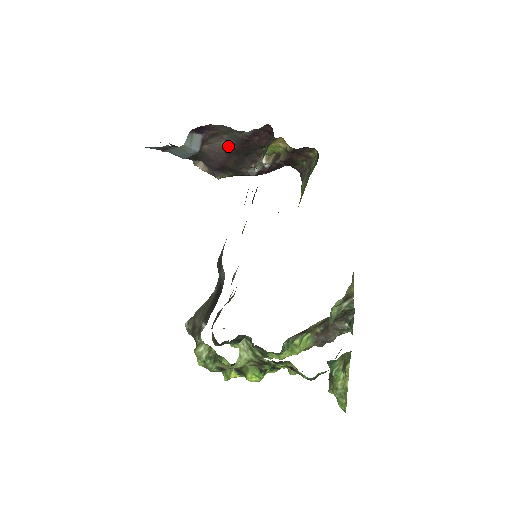
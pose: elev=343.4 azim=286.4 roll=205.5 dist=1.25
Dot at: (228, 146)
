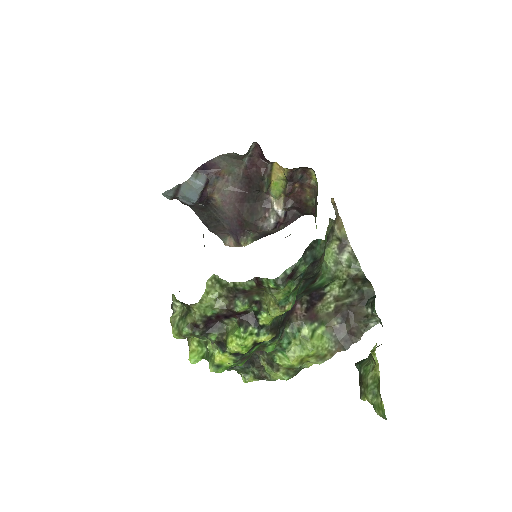
Dot at: (236, 191)
